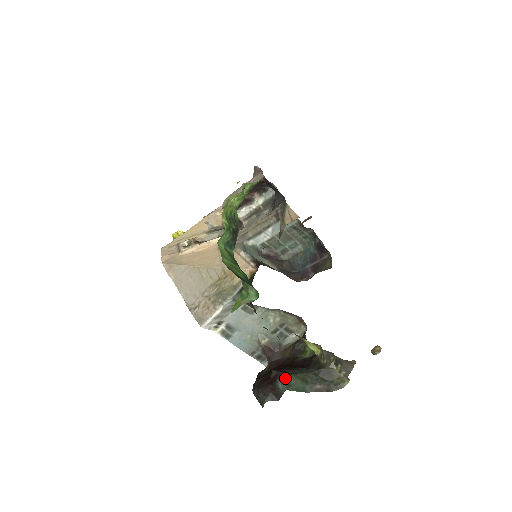
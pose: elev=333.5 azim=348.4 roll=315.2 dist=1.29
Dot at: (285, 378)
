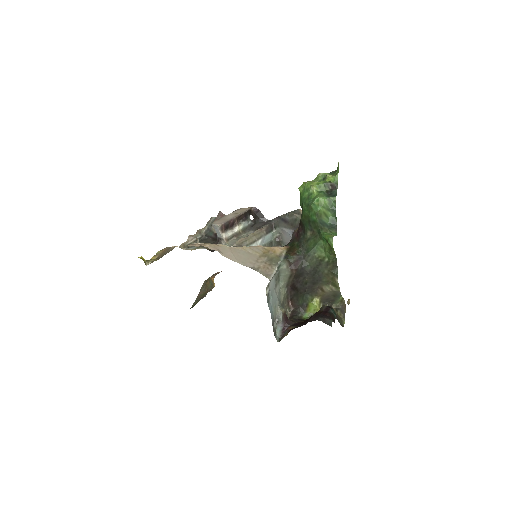
Dot at: (332, 308)
